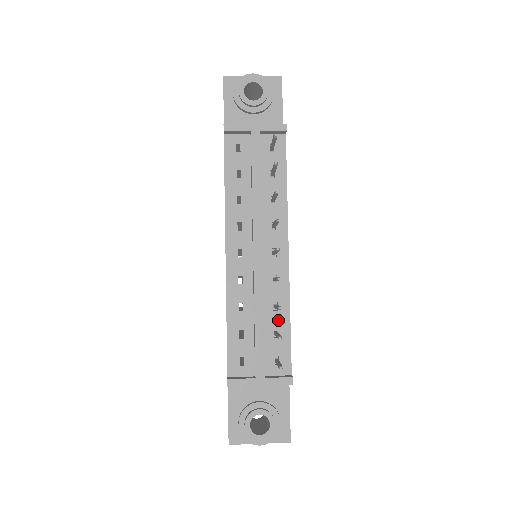
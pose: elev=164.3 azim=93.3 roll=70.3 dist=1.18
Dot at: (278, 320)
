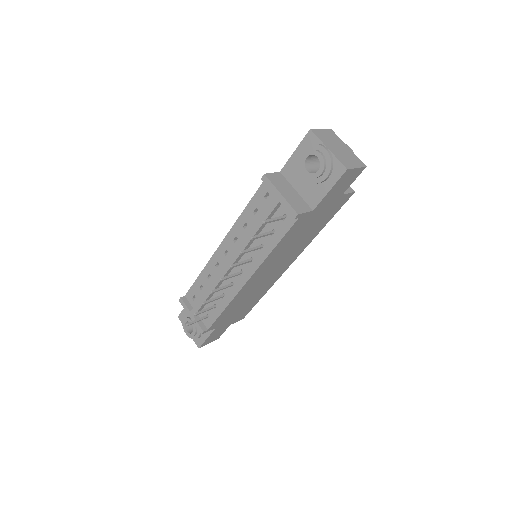
Dot at: (219, 303)
